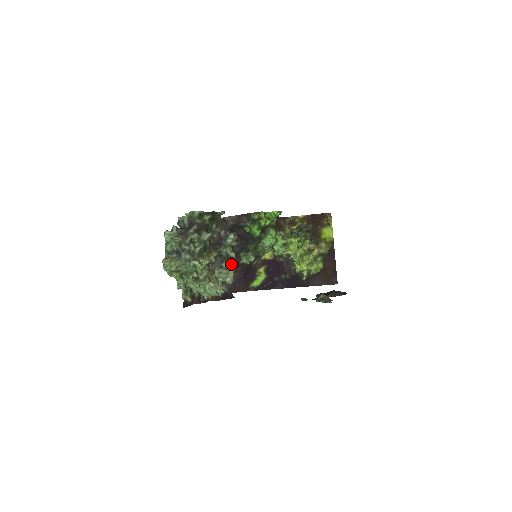
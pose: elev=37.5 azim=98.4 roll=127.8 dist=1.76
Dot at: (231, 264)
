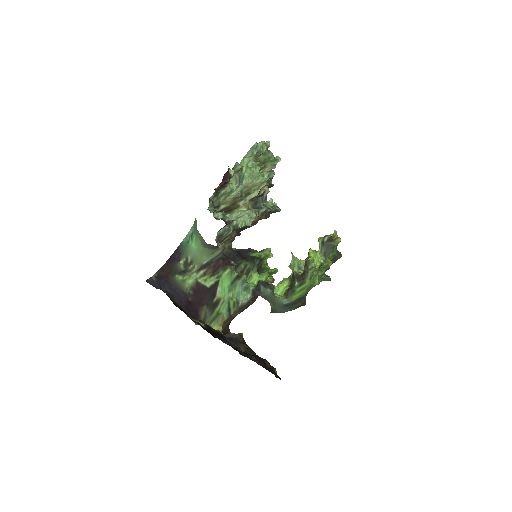
Dot at: (267, 208)
